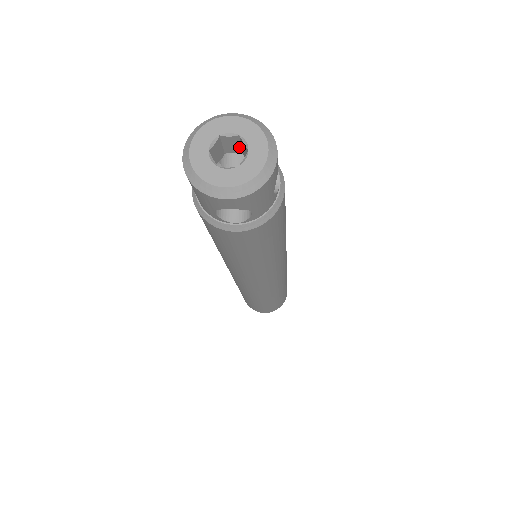
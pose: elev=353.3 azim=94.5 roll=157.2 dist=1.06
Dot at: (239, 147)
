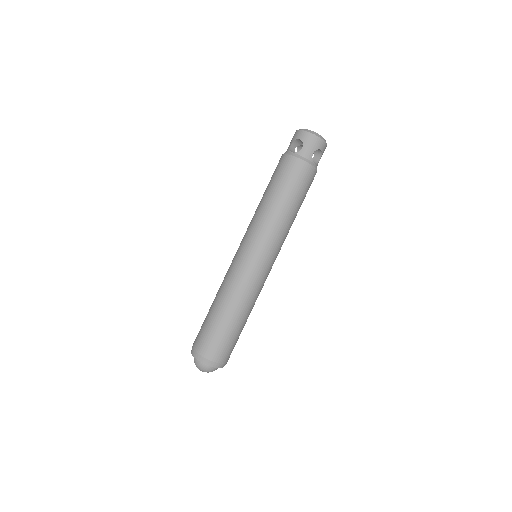
Dot at: occluded
